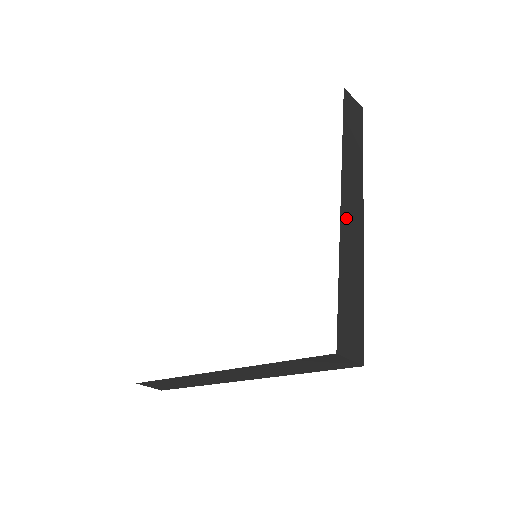
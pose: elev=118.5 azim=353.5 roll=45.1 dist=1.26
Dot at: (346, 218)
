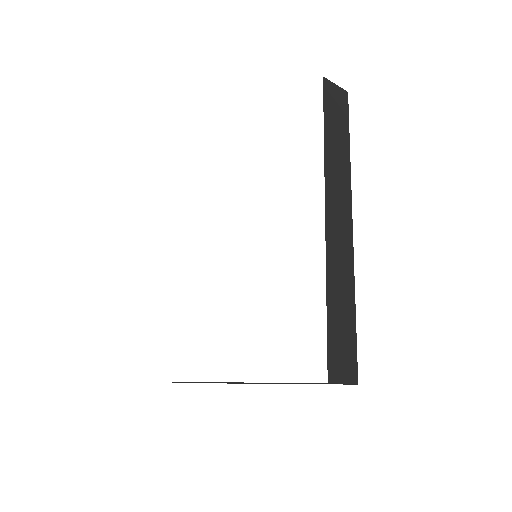
Dot at: (332, 234)
